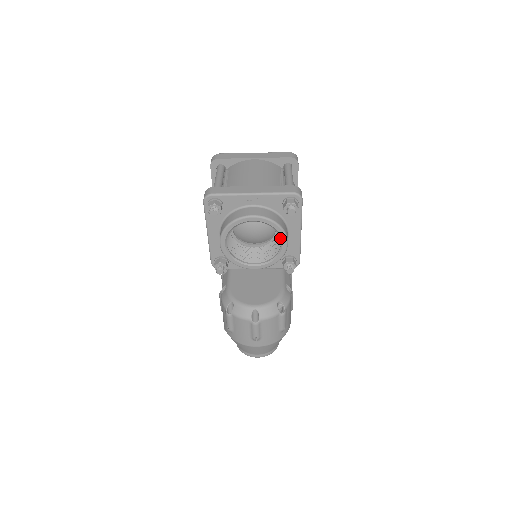
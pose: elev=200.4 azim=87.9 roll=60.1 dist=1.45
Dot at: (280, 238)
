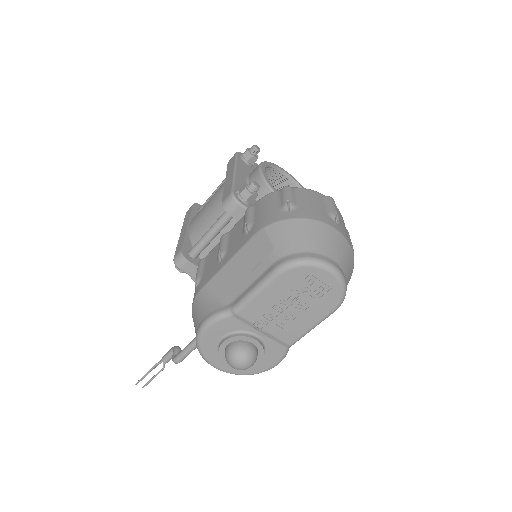
Dot at: occluded
